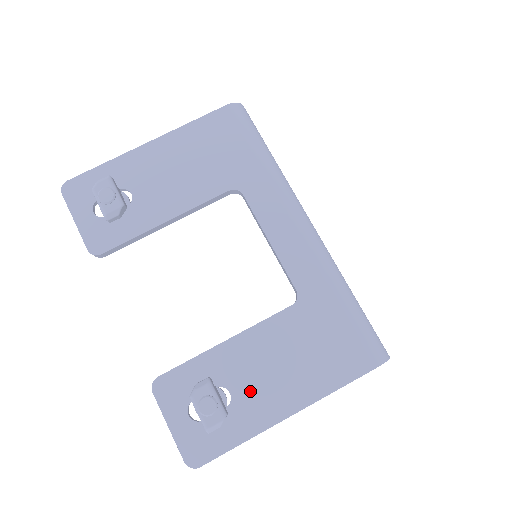
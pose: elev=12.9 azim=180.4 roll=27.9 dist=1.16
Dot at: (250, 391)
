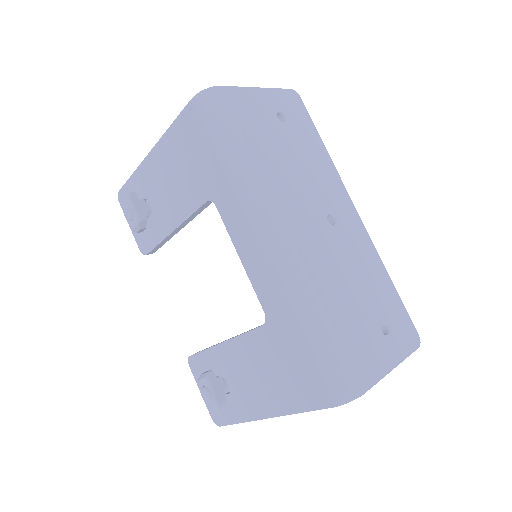
Dot at: (241, 388)
